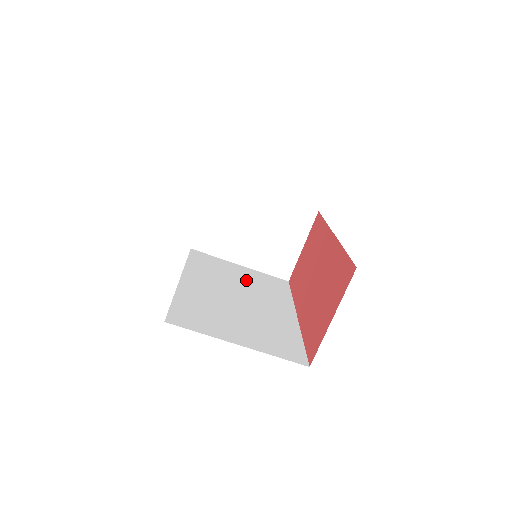
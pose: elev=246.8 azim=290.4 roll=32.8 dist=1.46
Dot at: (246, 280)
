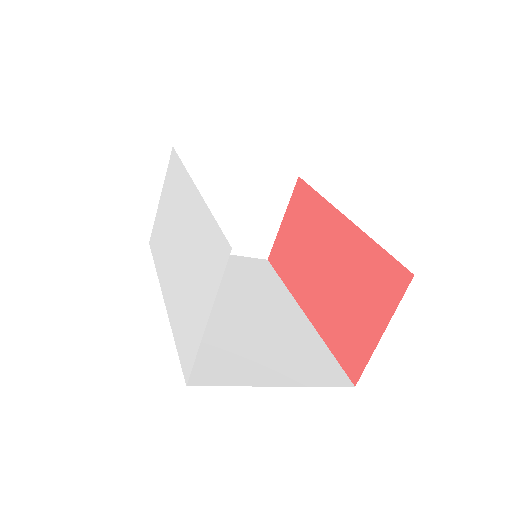
Dot at: (229, 274)
